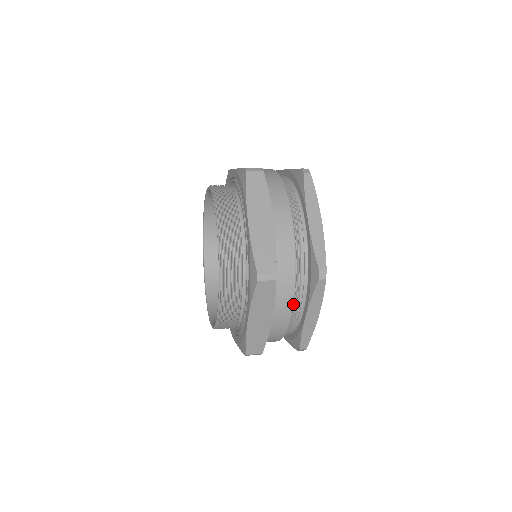
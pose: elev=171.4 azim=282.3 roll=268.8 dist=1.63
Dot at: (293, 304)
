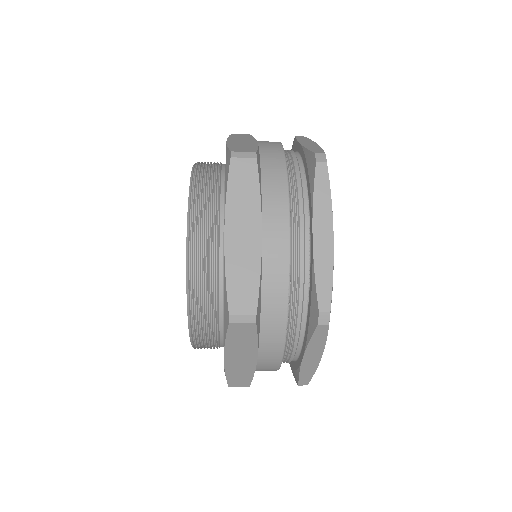
Dot at: (289, 209)
